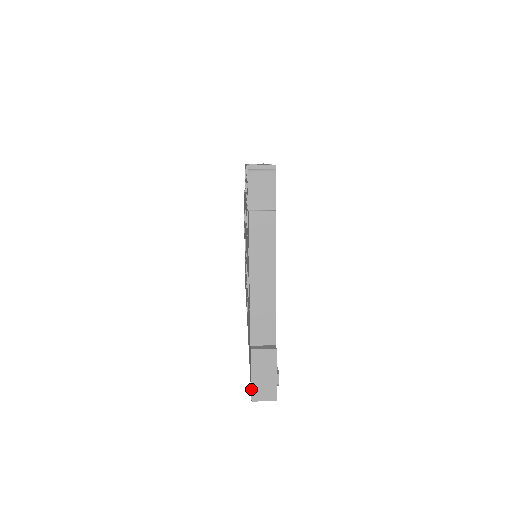
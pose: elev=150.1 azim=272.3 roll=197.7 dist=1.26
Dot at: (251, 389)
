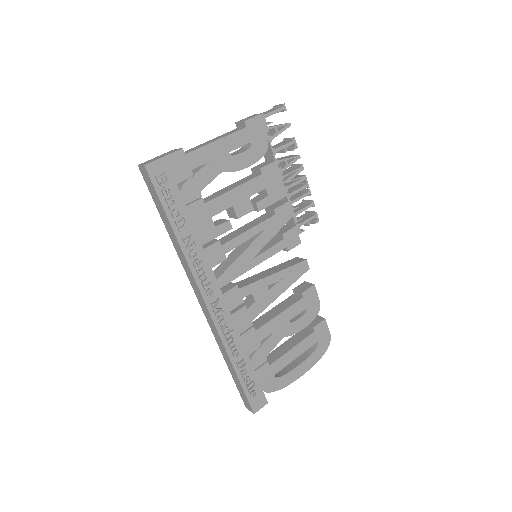
Dot at: (147, 161)
